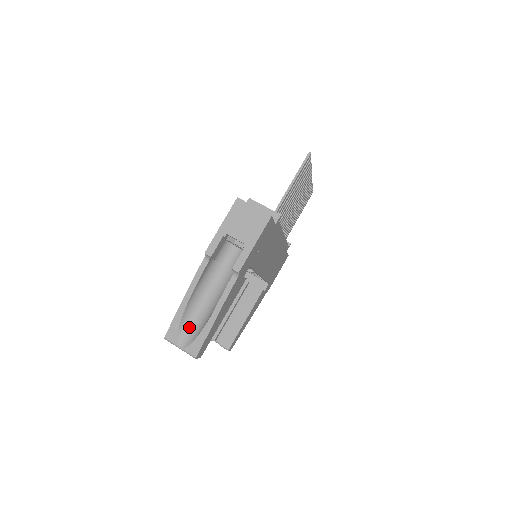
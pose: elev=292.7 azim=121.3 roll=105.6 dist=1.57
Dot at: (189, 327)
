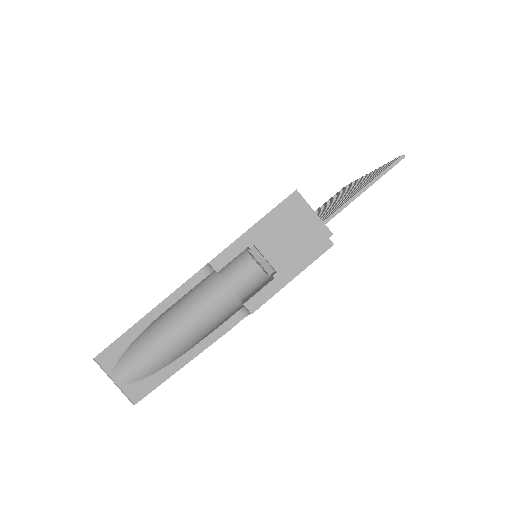
Dot at: (139, 355)
